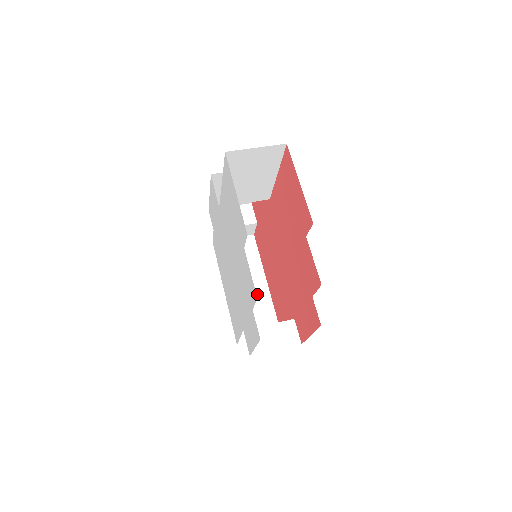
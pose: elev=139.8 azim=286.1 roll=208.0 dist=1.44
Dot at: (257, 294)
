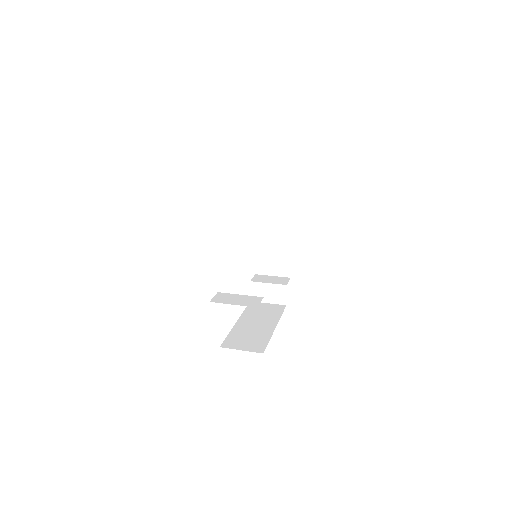
Dot at: (262, 330)
